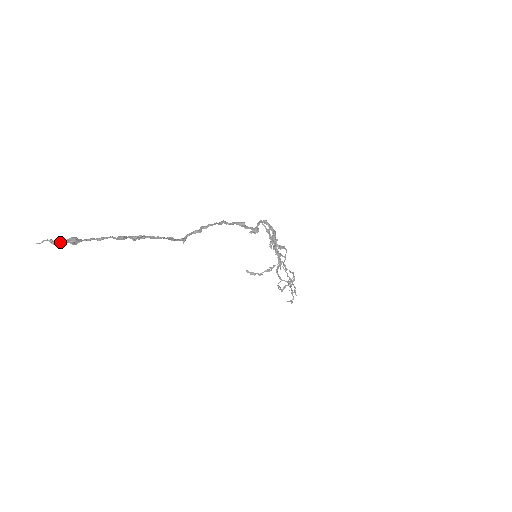
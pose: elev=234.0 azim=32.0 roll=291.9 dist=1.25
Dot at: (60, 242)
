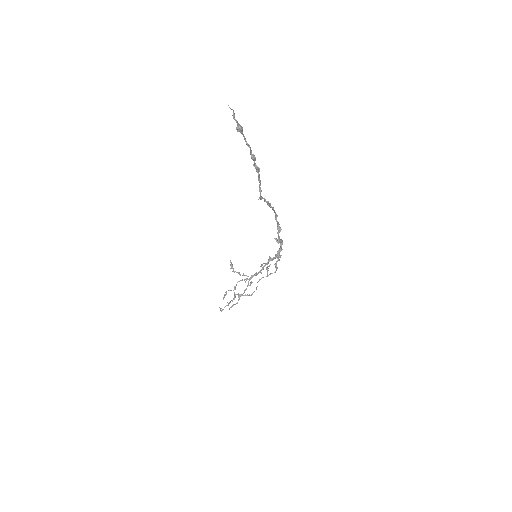
Dot at: occluded
